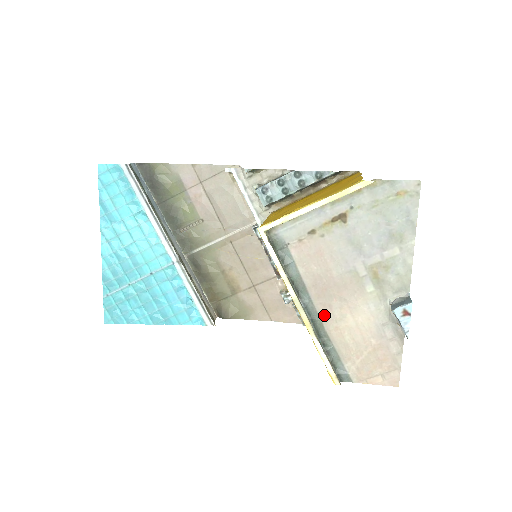
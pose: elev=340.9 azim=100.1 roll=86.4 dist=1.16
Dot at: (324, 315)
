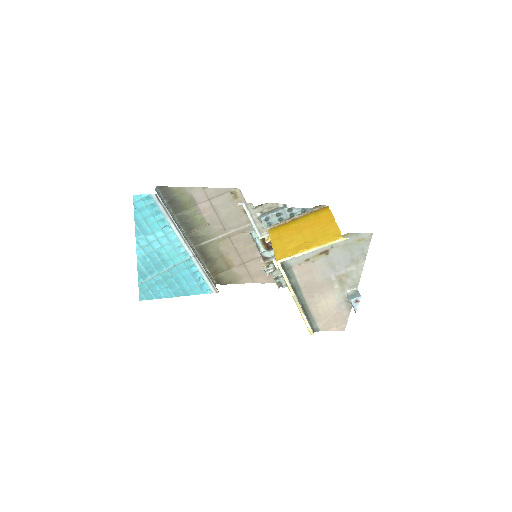
Dot at: (309, 301)
